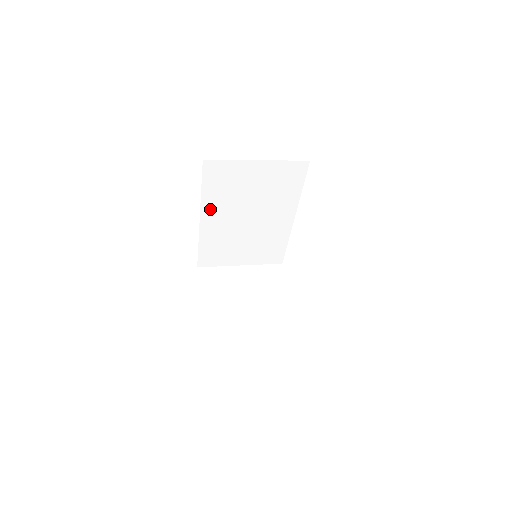
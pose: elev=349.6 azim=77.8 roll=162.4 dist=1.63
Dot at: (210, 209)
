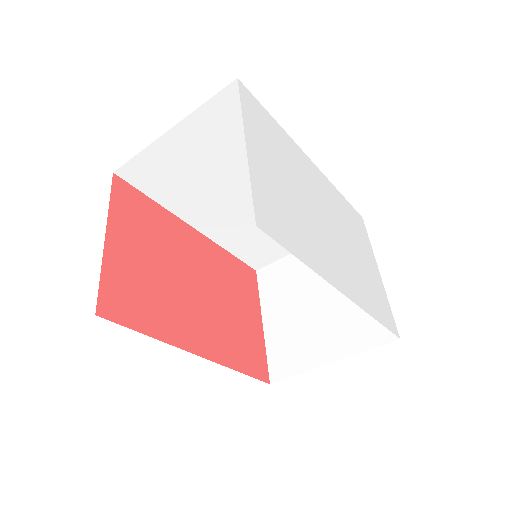
Dot at: (191, 213)
